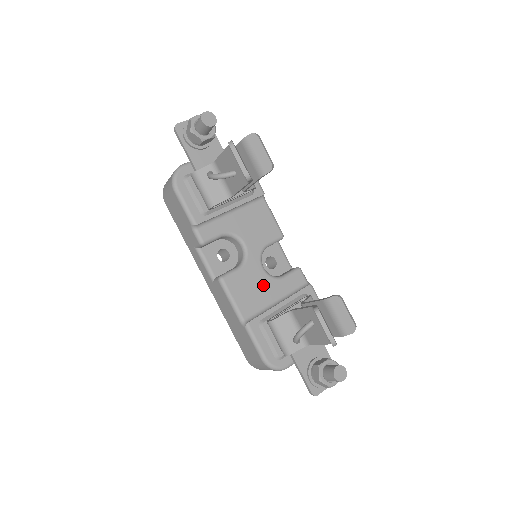
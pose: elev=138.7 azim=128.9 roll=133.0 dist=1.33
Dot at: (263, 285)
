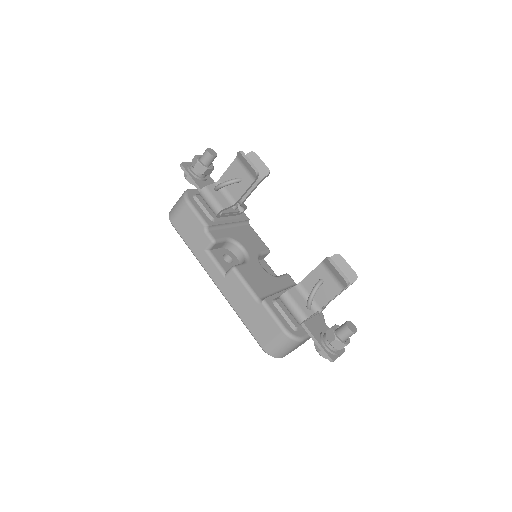
Dot at: (266, 278)
